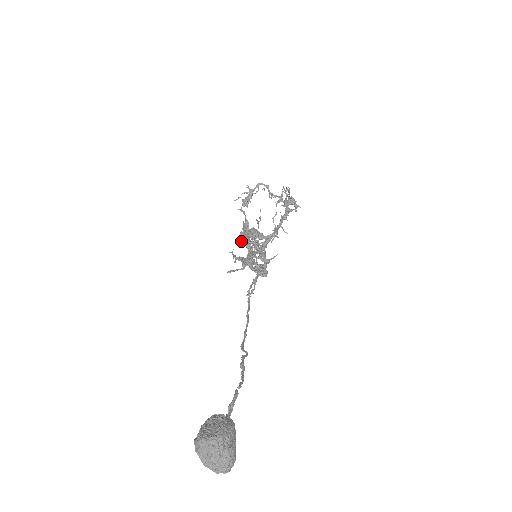
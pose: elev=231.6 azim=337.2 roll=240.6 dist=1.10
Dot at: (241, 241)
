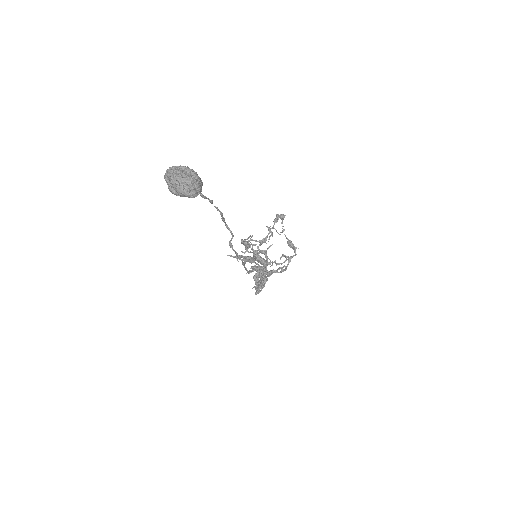
Dot at: occluded
